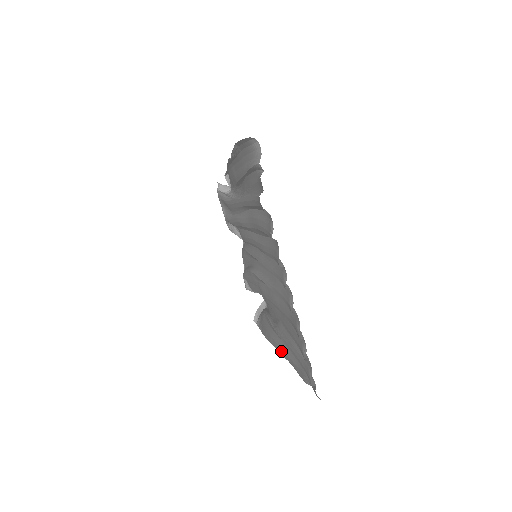
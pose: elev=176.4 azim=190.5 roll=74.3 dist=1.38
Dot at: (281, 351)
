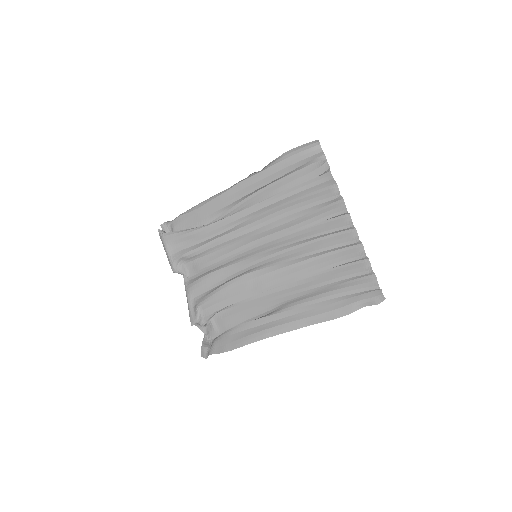
Dot at: (296, 323)
